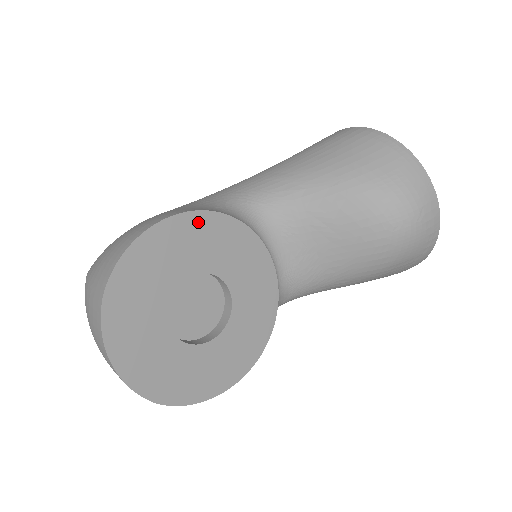
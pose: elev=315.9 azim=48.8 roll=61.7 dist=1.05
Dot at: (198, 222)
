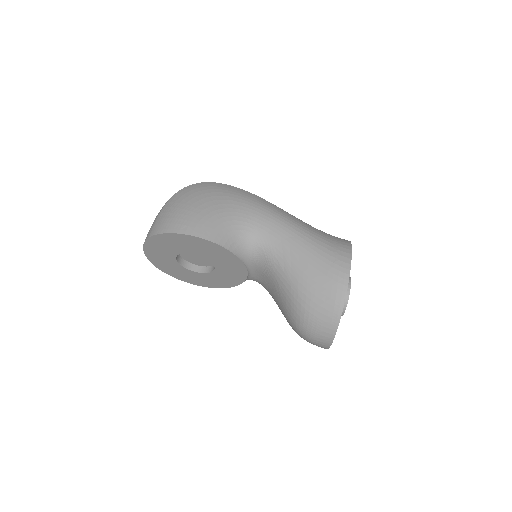
Dot at: (211, 245)
